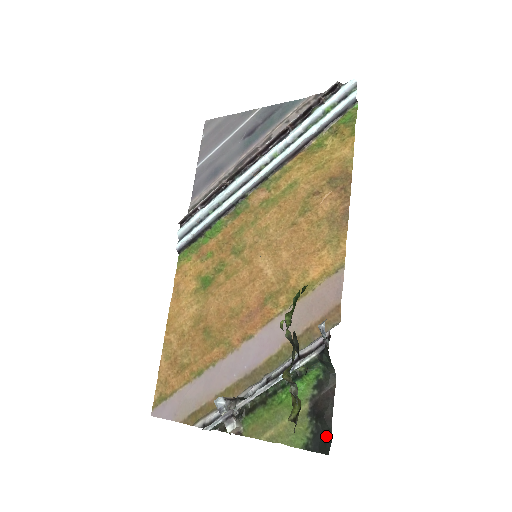
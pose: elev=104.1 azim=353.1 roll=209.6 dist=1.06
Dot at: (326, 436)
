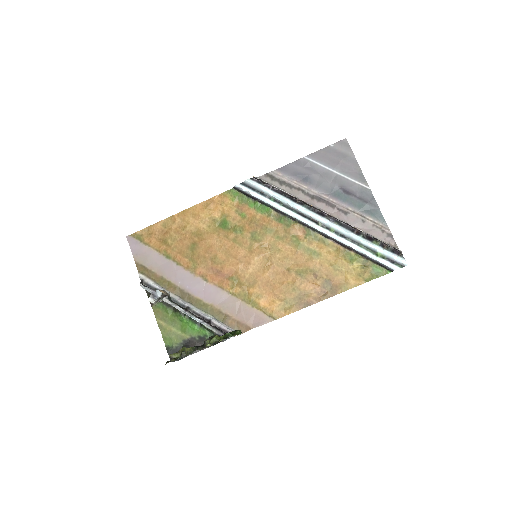
Dot at: occluded
